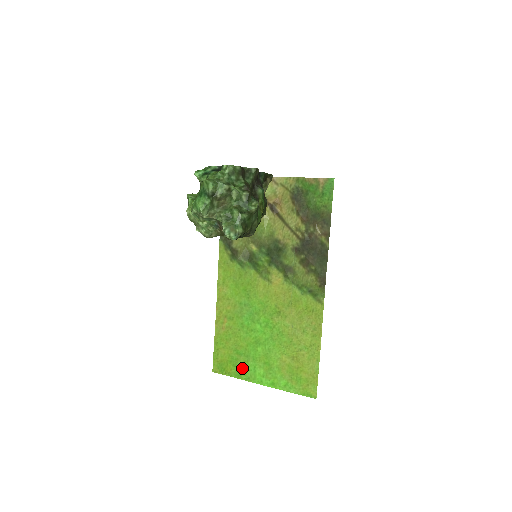
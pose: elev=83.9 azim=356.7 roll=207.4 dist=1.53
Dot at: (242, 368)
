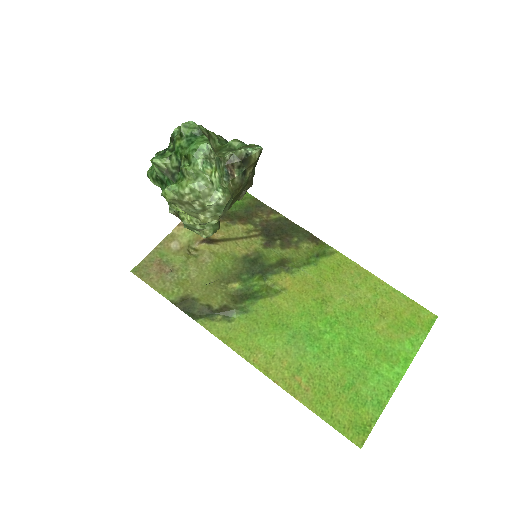
Dot at: (372, 393)
